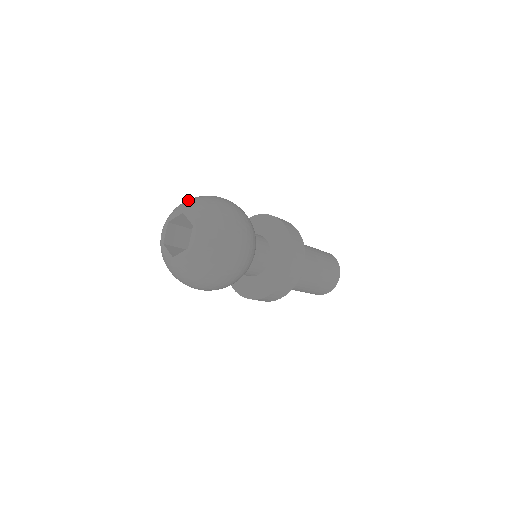
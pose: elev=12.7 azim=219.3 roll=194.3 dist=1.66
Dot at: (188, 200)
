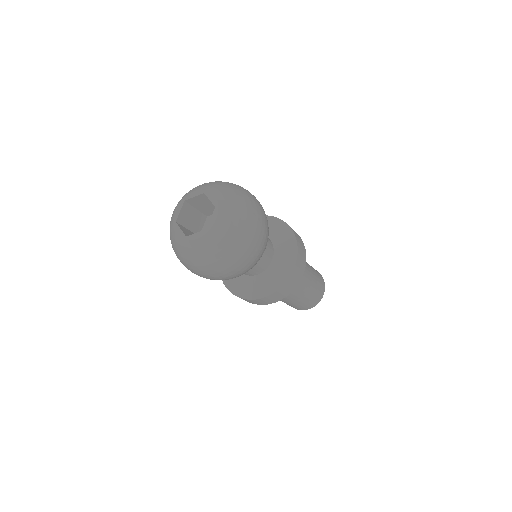
Dot at: occluded
